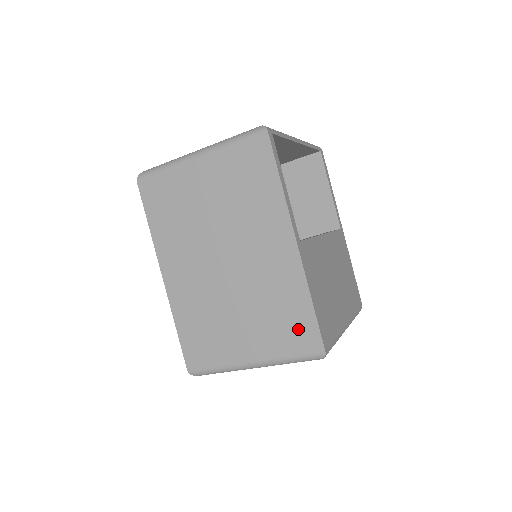
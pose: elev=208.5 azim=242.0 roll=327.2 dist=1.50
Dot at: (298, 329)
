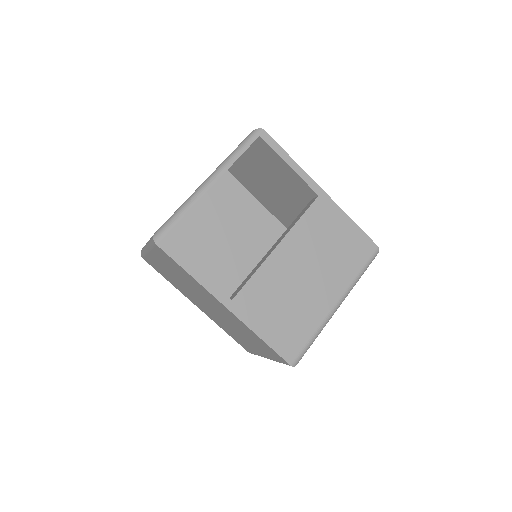
Dot at: (269, 351)
